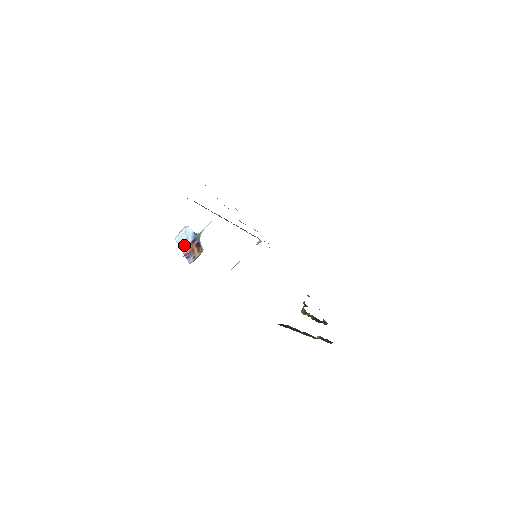
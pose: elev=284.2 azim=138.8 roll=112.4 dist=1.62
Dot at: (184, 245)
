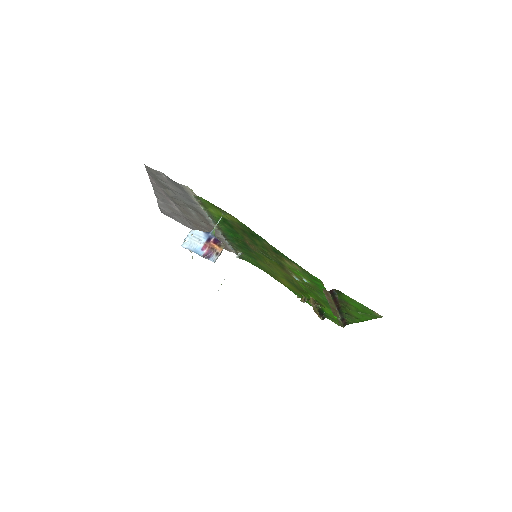
Dot at: (198, 248)
